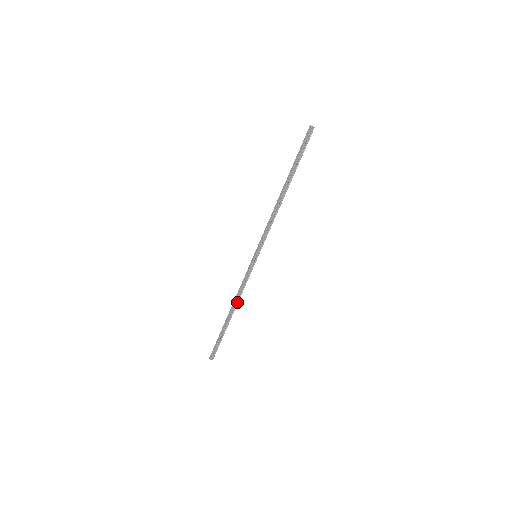
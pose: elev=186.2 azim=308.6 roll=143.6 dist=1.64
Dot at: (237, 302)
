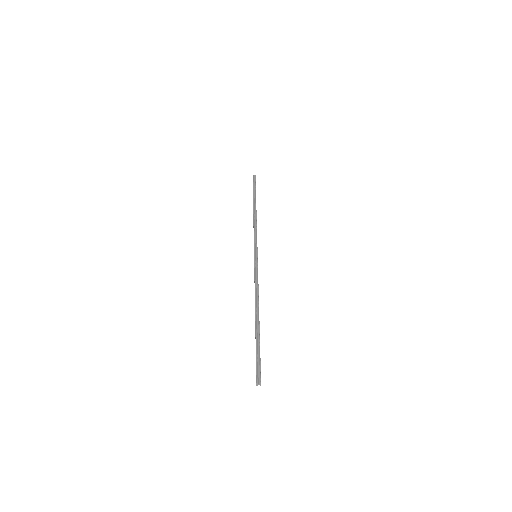
Dot at: (256, 219)
